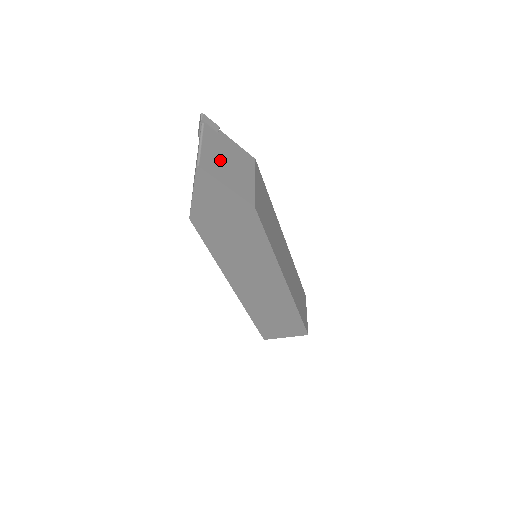
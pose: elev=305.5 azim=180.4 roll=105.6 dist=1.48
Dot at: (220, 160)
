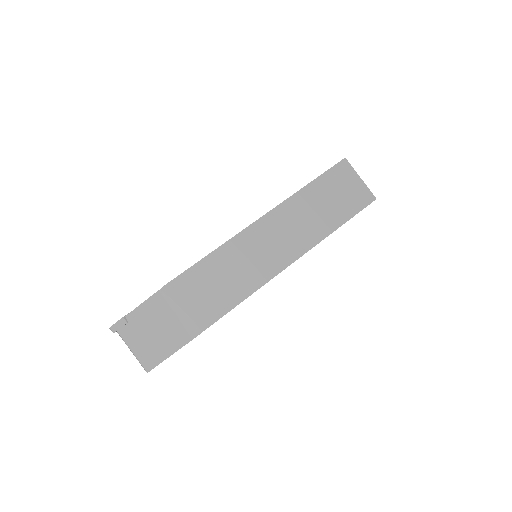
Dot at: (148, 343)
